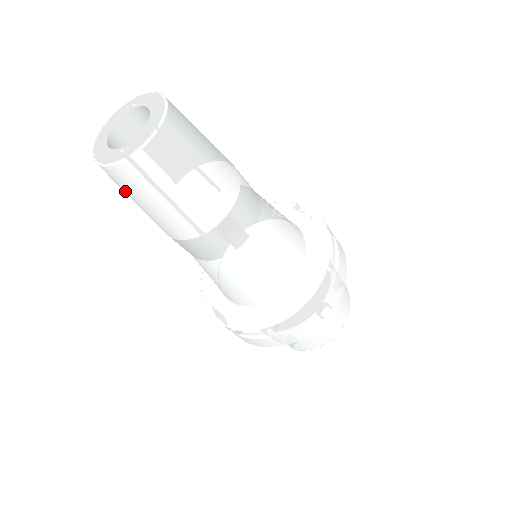
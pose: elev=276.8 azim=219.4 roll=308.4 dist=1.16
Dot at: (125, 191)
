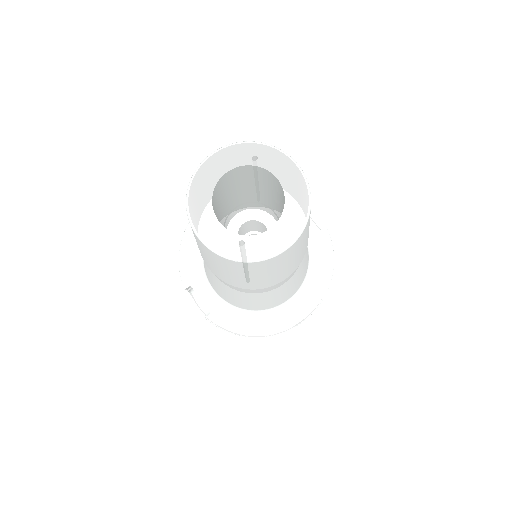
Dot at: (206, 254)
